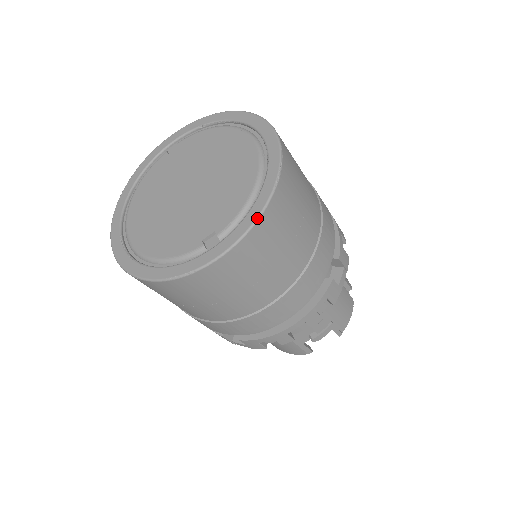
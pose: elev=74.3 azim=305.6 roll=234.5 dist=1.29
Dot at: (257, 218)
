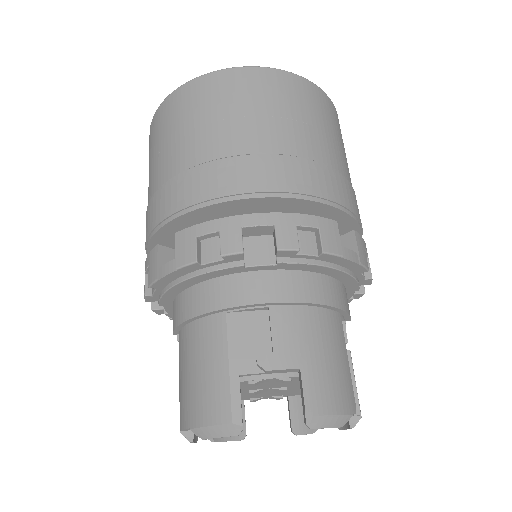
Dot at: (293, 73)
